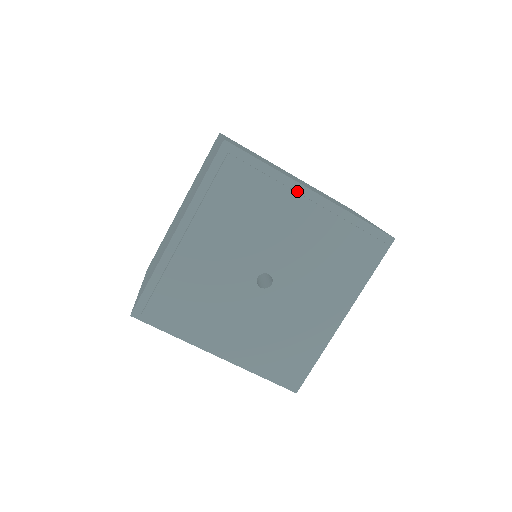
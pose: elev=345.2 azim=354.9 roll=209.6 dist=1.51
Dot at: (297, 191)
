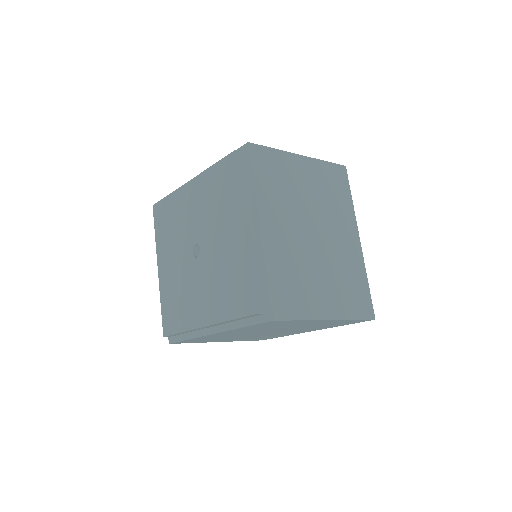
Dot at: occluded
